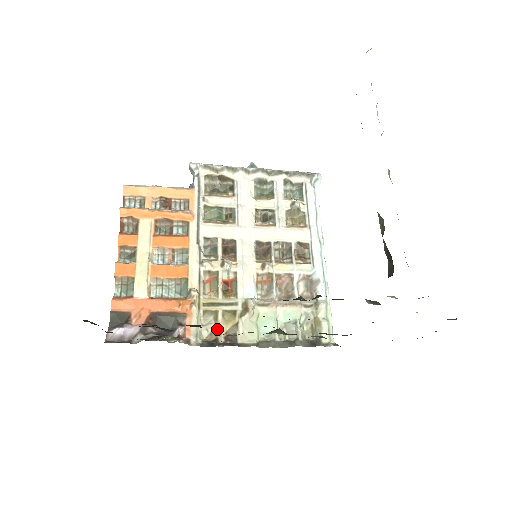
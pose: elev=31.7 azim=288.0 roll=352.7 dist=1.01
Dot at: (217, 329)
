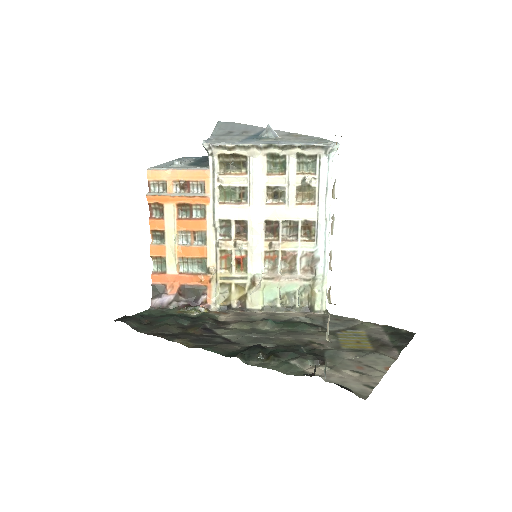
Dot at: (231, 297)
